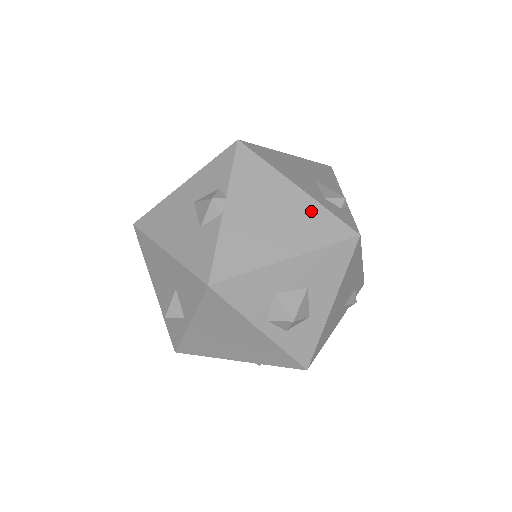
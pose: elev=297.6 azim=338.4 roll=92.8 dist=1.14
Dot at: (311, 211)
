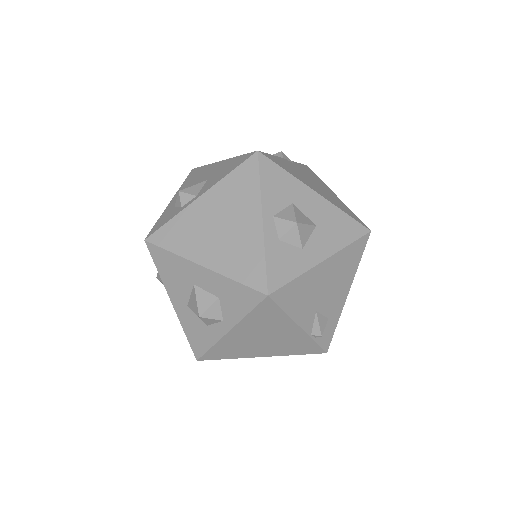
Dot at: (341, 203)
